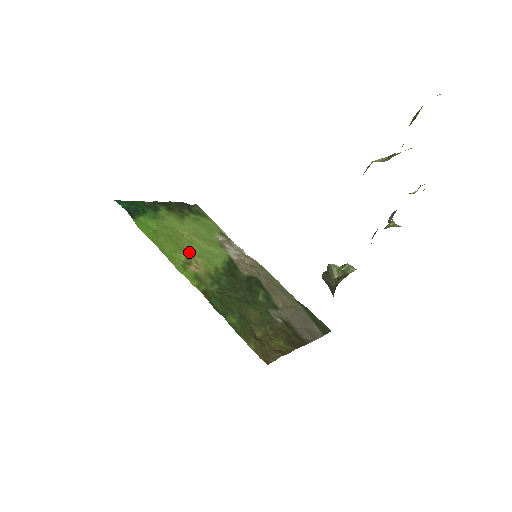
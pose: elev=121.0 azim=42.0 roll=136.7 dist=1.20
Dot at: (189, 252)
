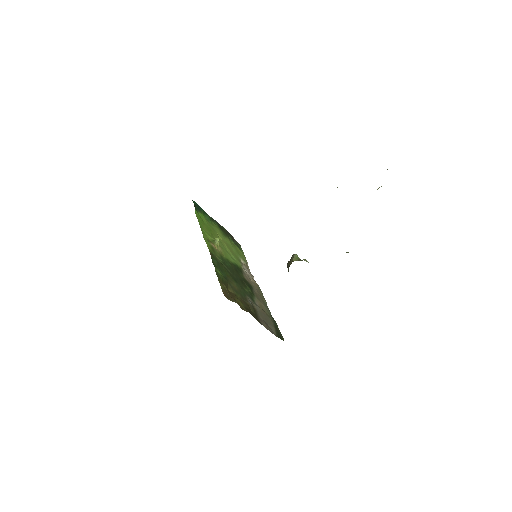
Dot at: (216, 238)
